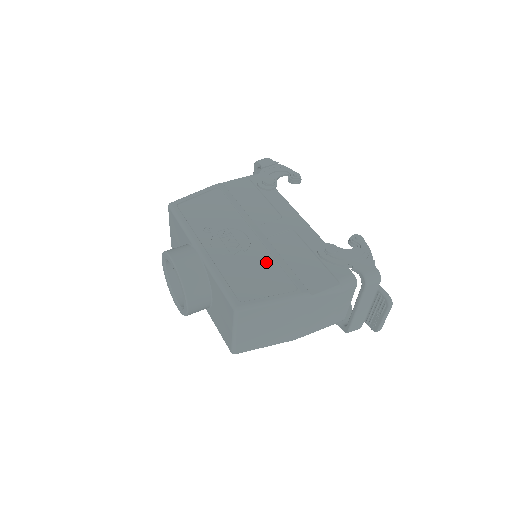
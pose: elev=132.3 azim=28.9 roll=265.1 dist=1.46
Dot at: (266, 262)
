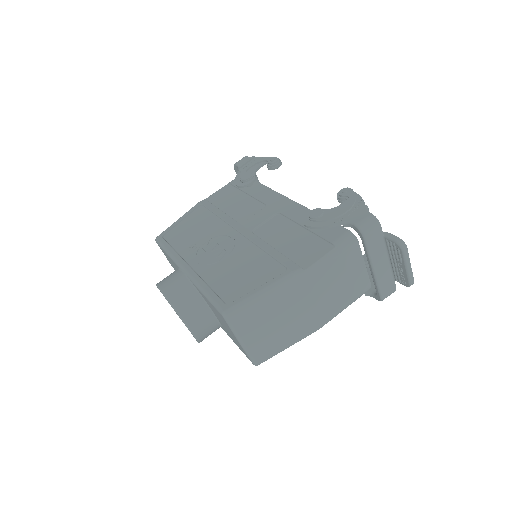
Dot at: (252, 255)
